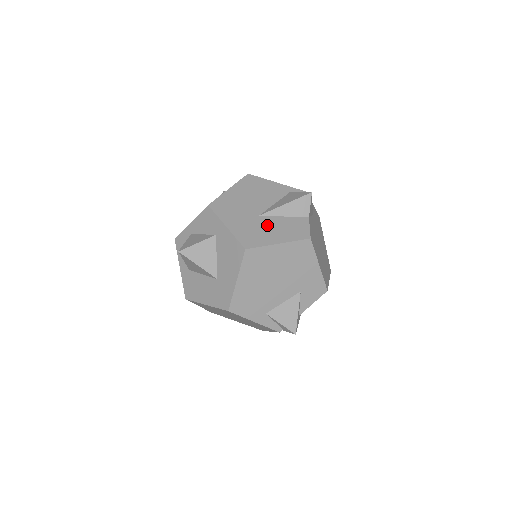
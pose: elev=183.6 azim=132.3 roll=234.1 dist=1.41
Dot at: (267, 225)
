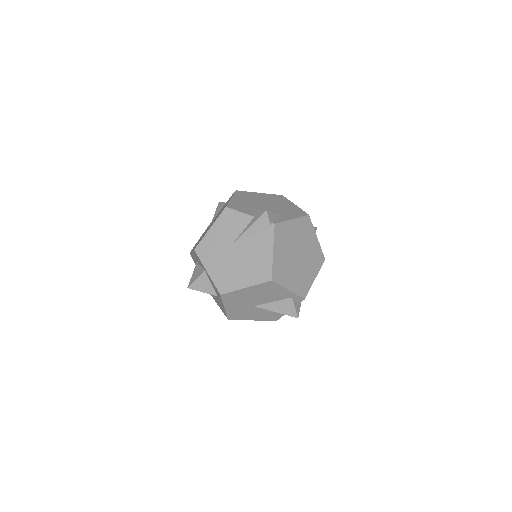
Dot at: (254, 312)
